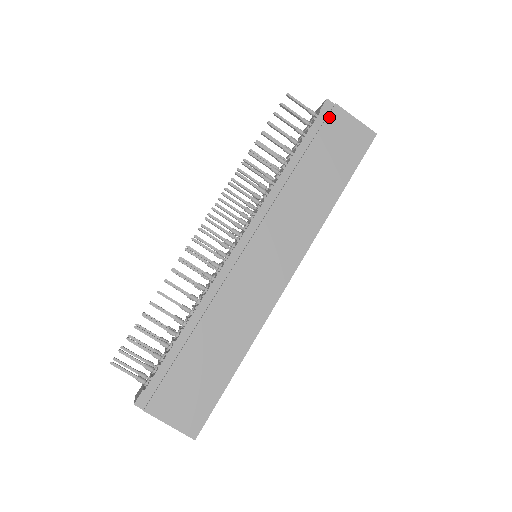
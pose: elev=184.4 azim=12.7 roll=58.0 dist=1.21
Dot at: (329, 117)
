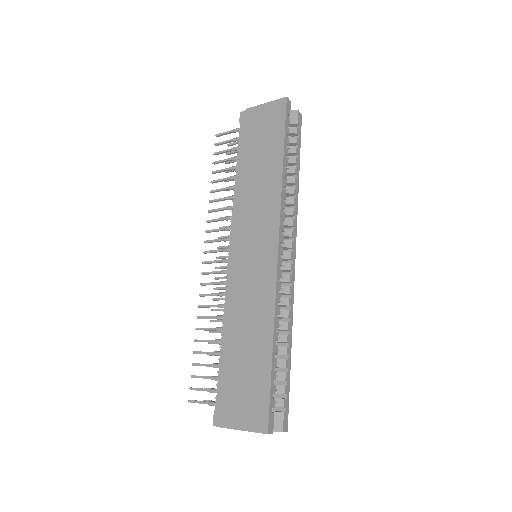
Dot at: (246, 121)
